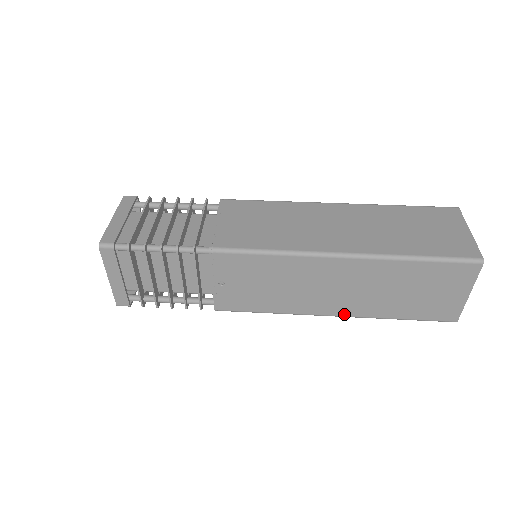
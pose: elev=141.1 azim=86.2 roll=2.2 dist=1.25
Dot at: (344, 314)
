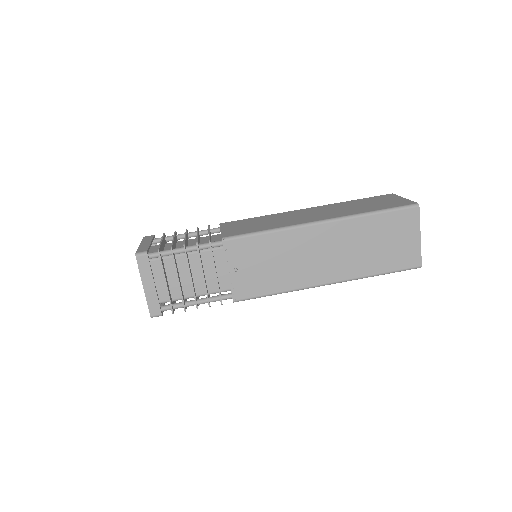
Dot at: (336, 280)
